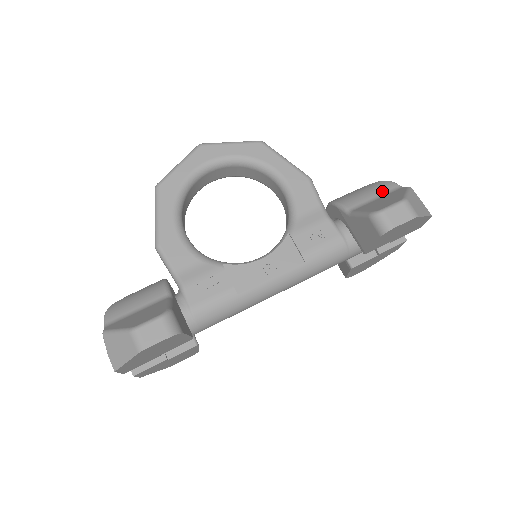
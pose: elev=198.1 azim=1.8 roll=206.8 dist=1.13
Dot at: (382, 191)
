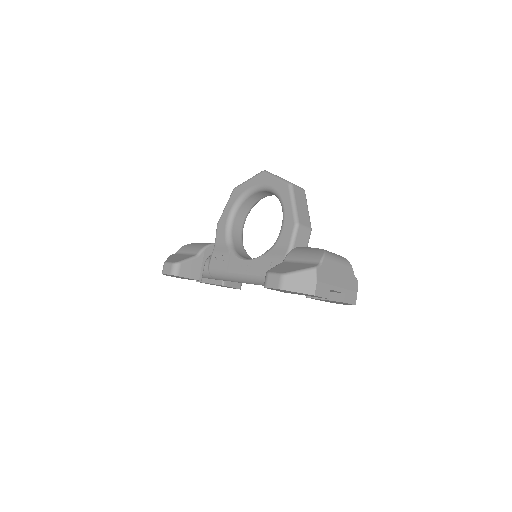
Dot at: (309, 259)
